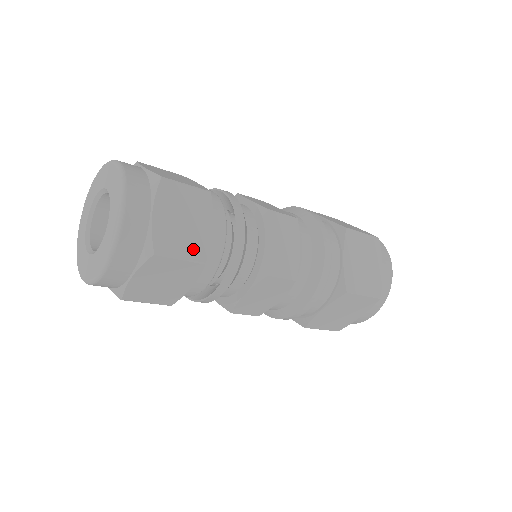
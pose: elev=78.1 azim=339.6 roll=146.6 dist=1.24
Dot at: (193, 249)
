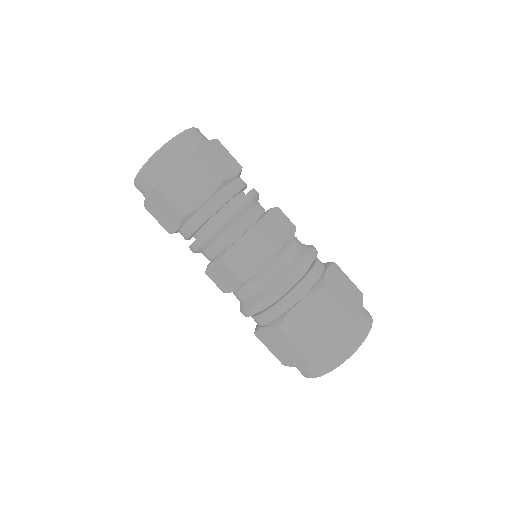
Dot at: (219, 170)
